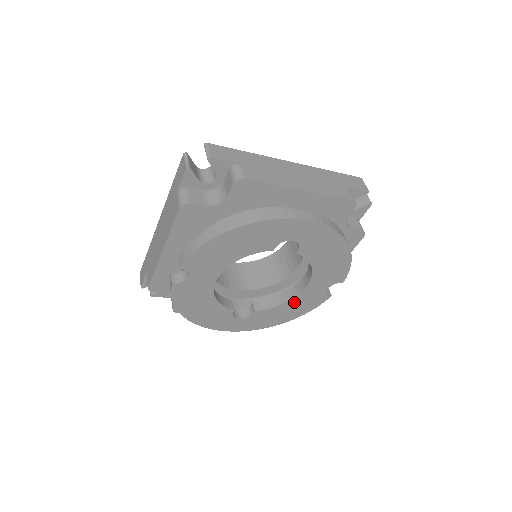
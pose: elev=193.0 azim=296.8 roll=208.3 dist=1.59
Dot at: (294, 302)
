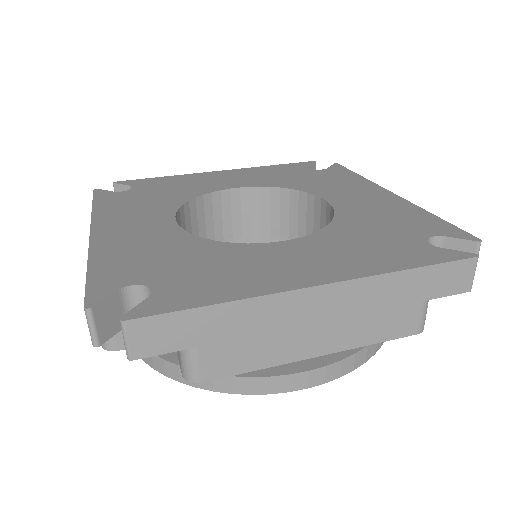
Dot at: occluded
